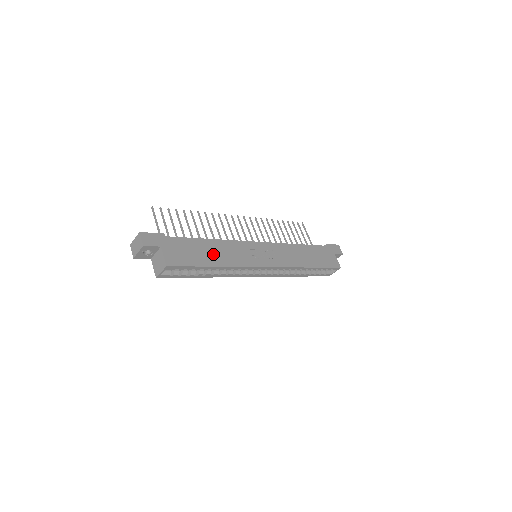
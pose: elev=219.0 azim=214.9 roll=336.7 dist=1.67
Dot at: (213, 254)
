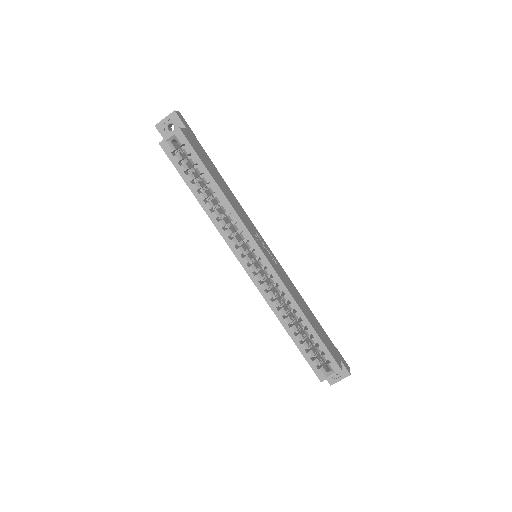
Dot at: (222, 185)
